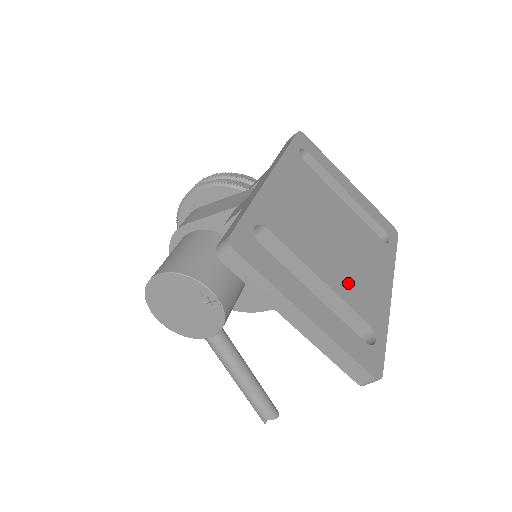
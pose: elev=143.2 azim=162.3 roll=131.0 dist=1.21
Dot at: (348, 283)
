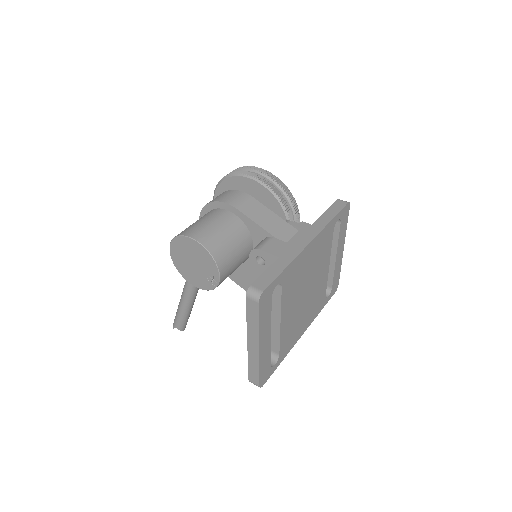
Dot at: (290, 327)
